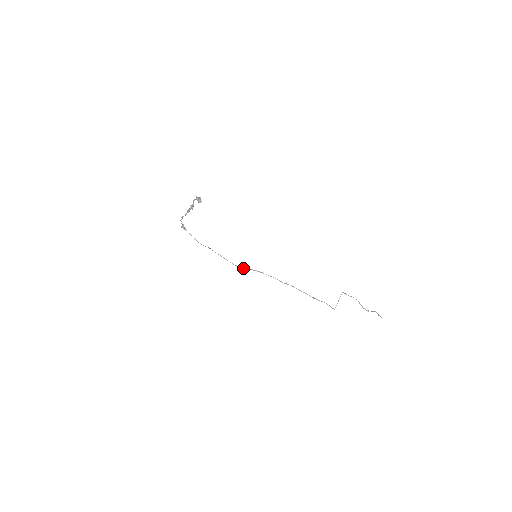
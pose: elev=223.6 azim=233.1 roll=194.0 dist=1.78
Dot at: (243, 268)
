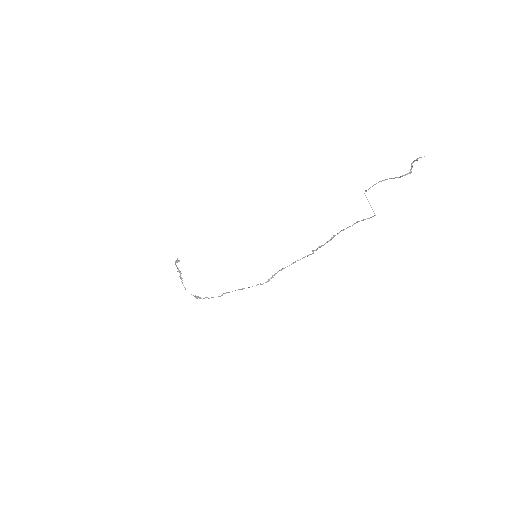
Dot at: (267, 281)
